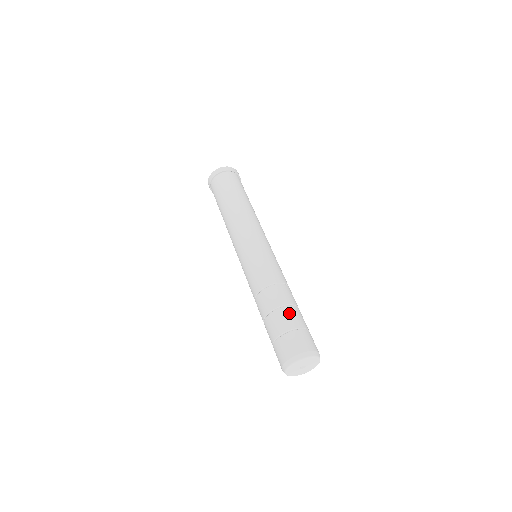
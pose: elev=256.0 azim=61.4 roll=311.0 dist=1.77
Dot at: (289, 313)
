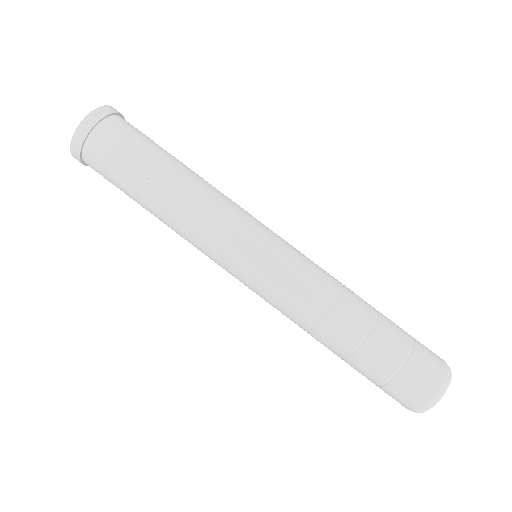
Dot at: (388, 331)
